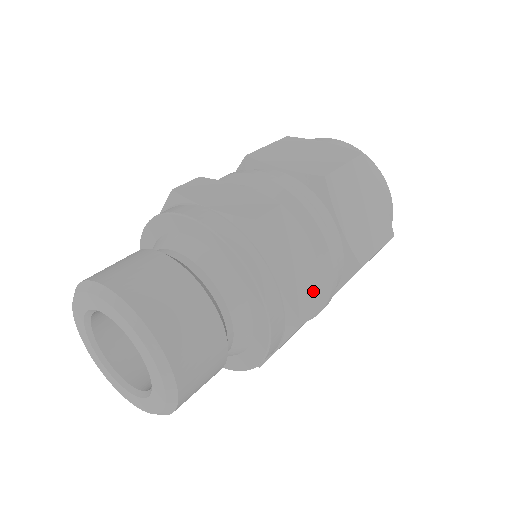
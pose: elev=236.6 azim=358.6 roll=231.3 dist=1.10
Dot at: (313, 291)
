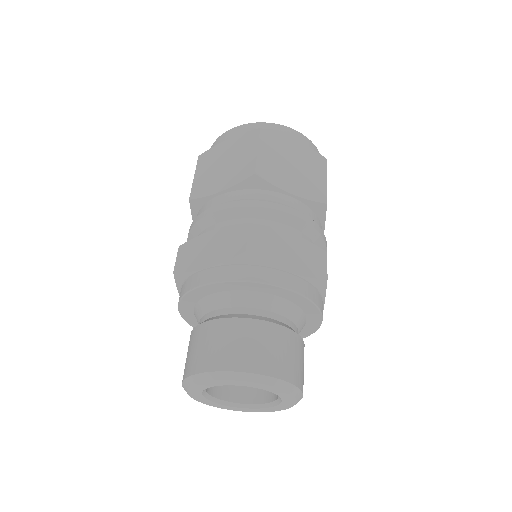
Dot at: occluded
